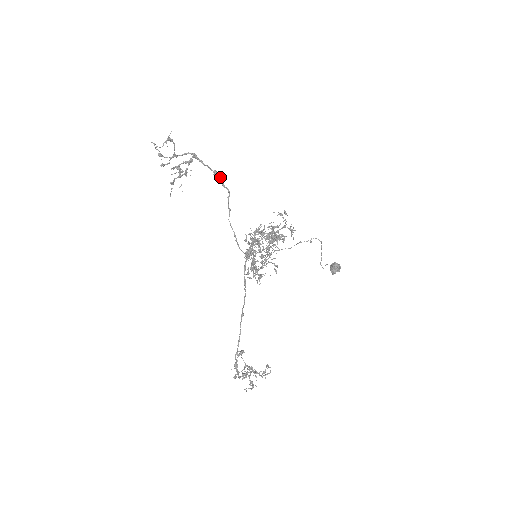
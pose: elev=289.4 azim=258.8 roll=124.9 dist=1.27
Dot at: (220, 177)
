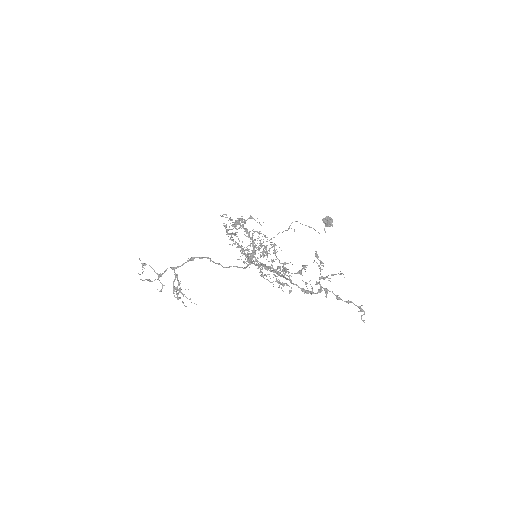
Dot at: (195, 257)
